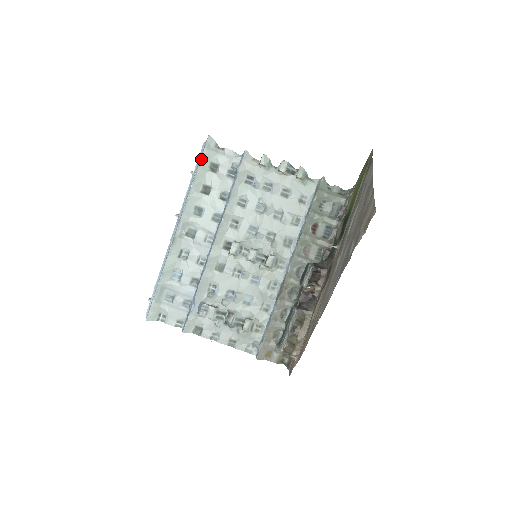
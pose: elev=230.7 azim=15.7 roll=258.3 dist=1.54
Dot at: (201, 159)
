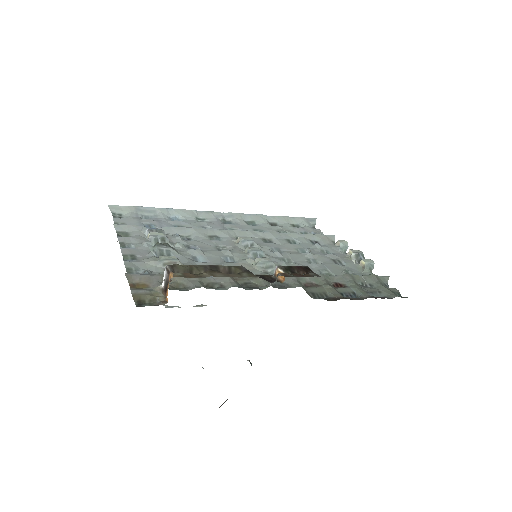
Dot at: (294, 217)
